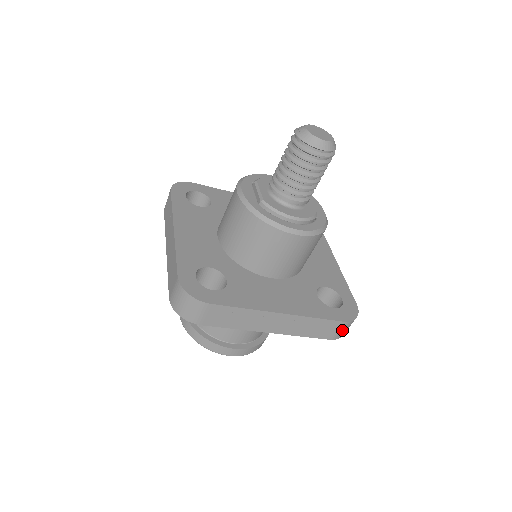
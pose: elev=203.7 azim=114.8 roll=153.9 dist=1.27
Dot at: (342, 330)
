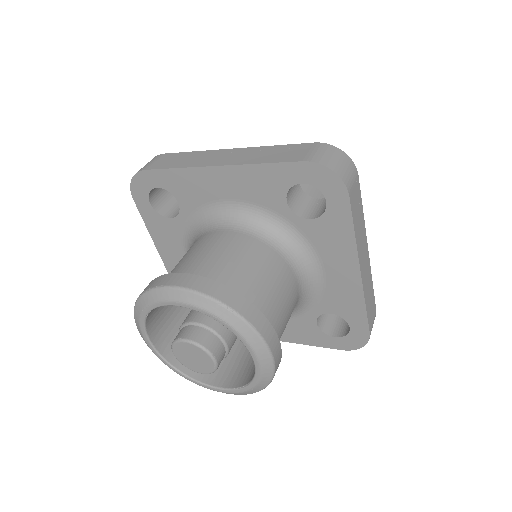
Dot at: (372, 326)
